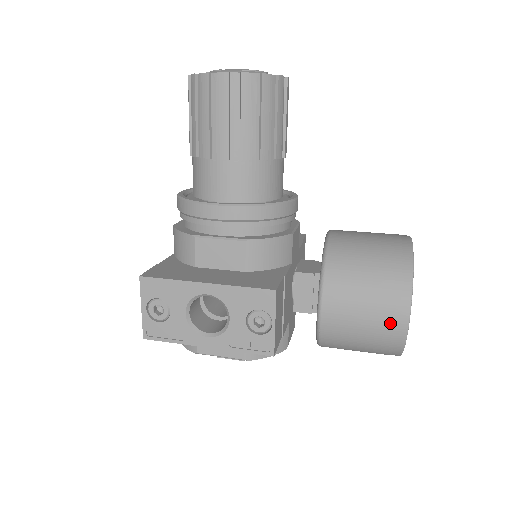
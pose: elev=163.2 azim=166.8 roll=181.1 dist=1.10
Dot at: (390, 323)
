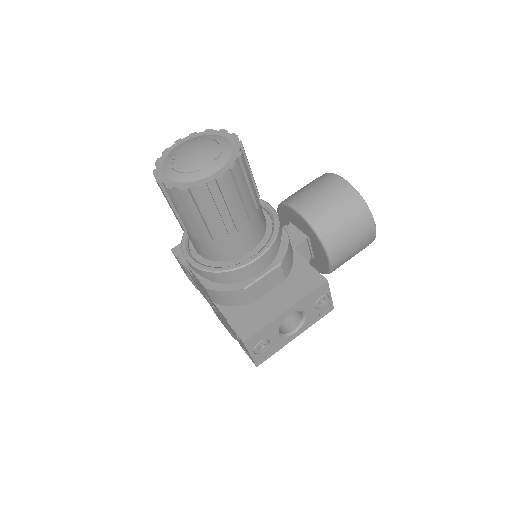
Dot at: (368, 239)
